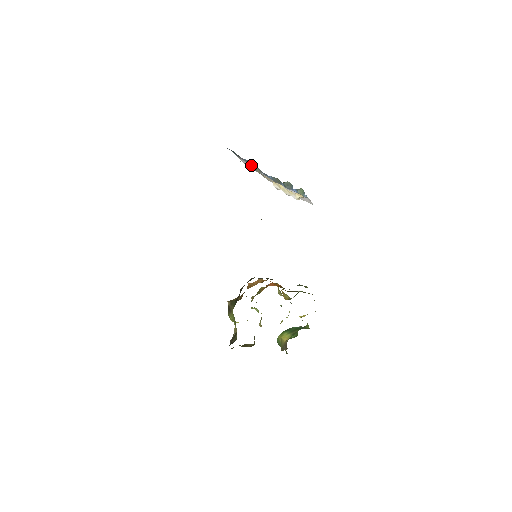
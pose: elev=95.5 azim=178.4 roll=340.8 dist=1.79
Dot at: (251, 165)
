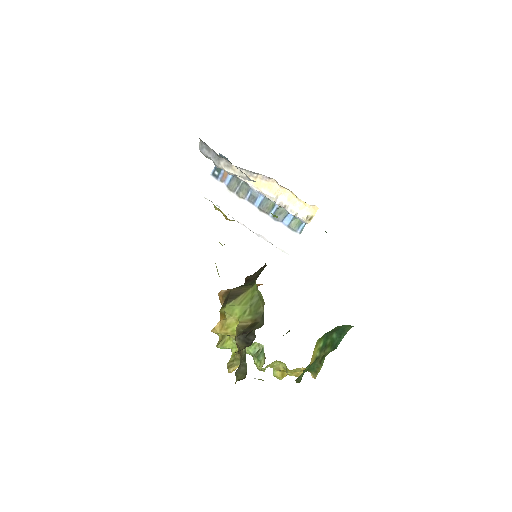
Dot at: (235, 186)
